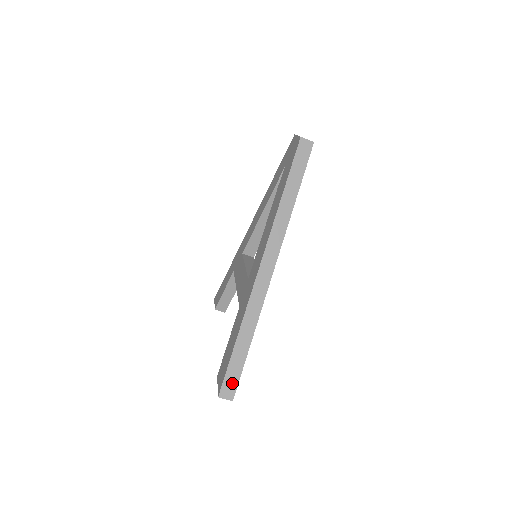
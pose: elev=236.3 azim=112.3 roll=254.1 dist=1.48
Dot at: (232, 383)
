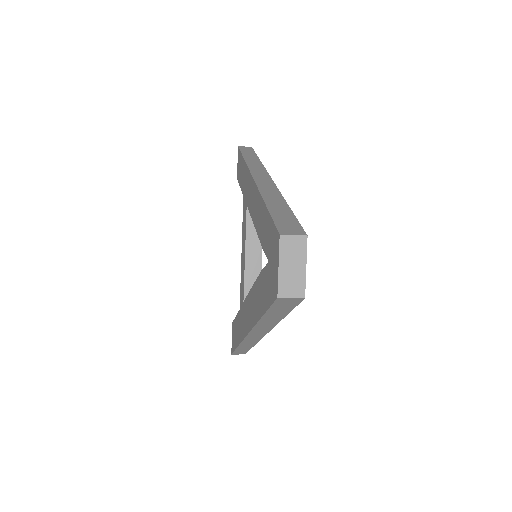
Dot at: (241, 353)
